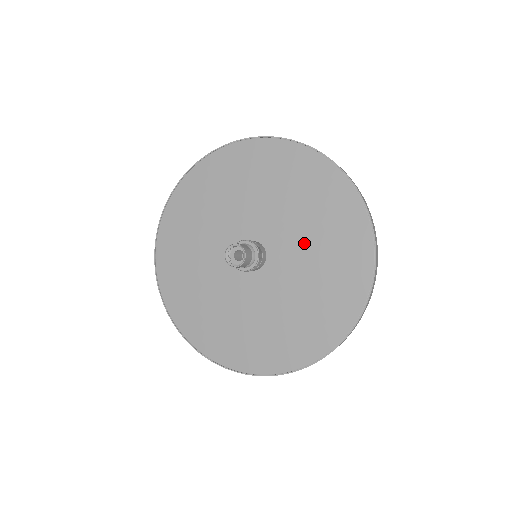
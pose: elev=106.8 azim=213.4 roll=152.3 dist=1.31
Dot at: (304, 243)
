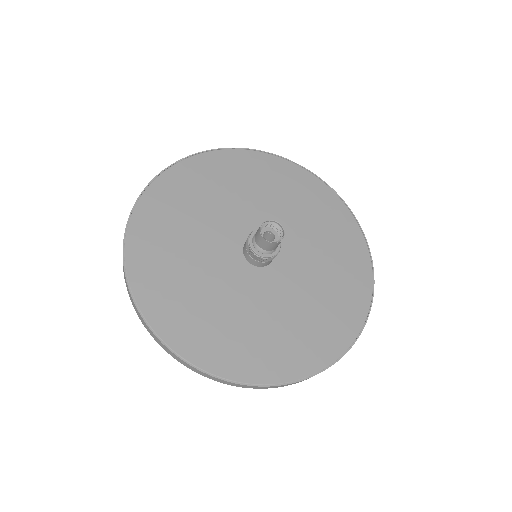
Dot at: (310, 245)
